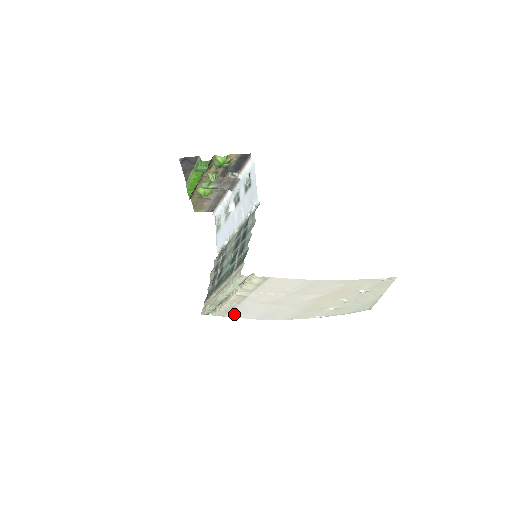
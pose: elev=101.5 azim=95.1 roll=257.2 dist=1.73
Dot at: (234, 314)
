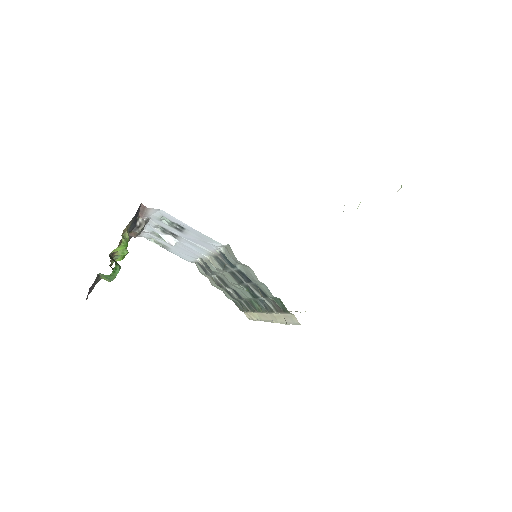
Dot at: occluded
